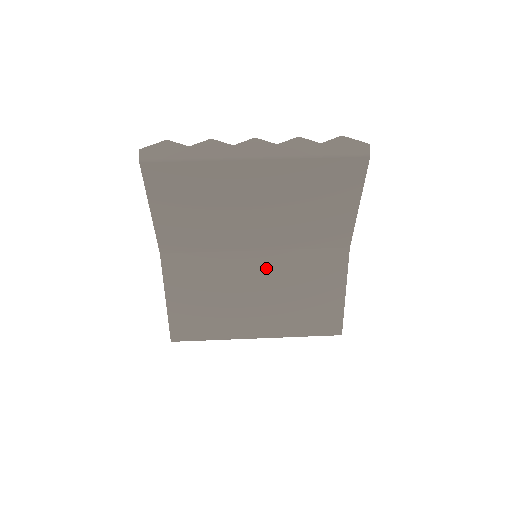
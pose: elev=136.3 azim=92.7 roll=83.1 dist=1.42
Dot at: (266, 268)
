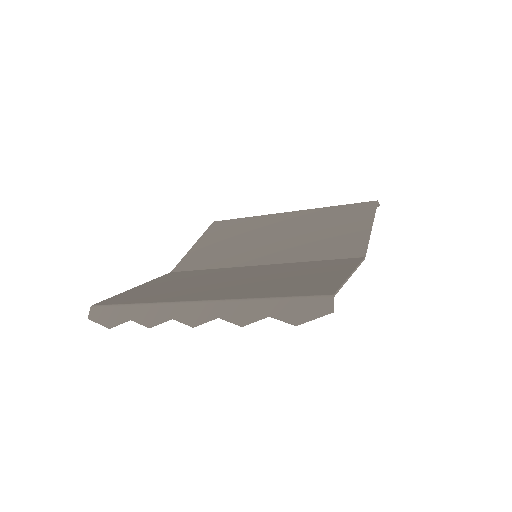
Dot at: (260, 270)
